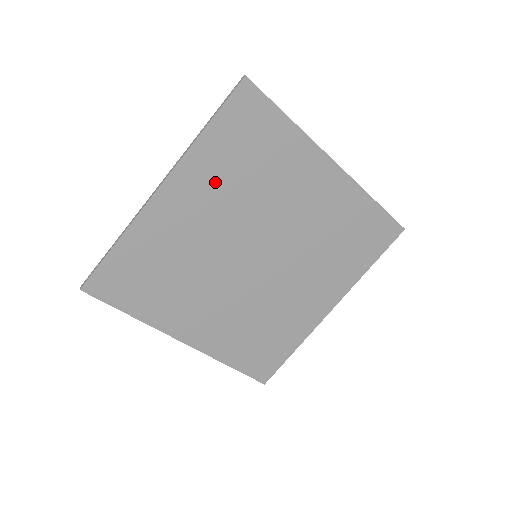
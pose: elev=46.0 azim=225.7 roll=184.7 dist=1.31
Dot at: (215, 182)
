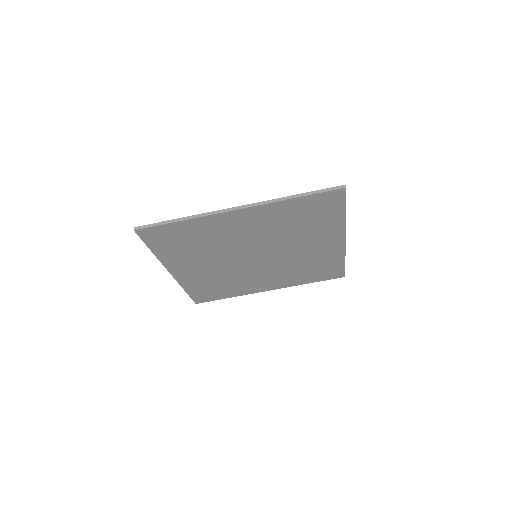
Dot at: (189, 257)
